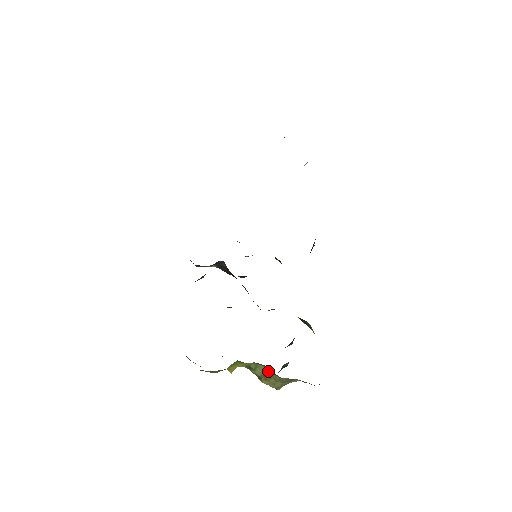
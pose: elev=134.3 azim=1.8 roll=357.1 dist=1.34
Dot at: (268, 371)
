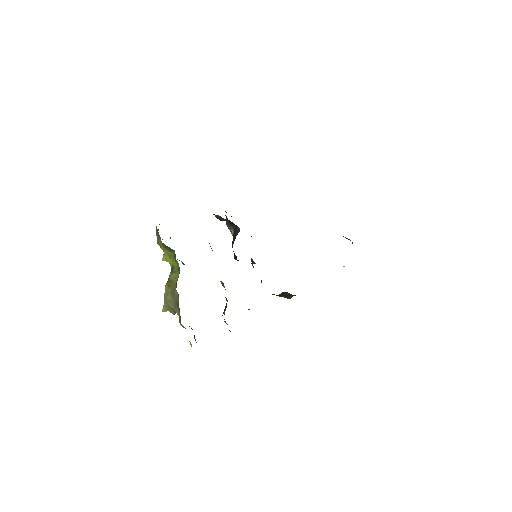
Dot at: (176, 281)
